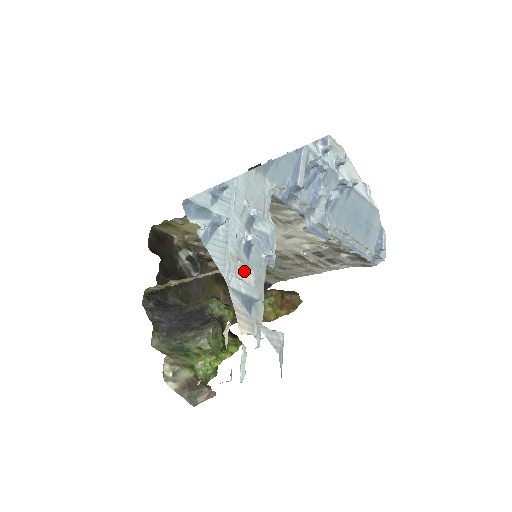
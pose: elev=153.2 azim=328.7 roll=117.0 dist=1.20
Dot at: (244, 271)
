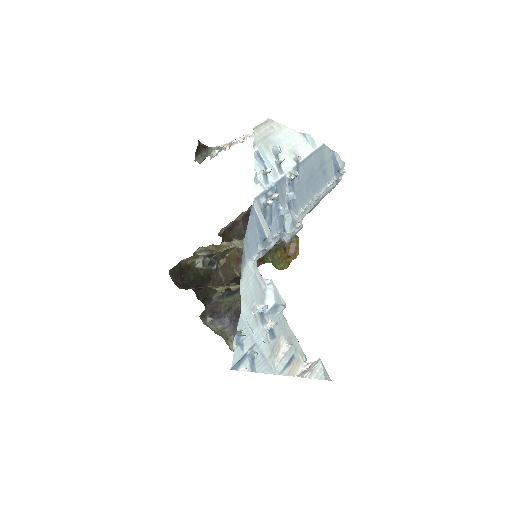
Dot at: (278, 348)
